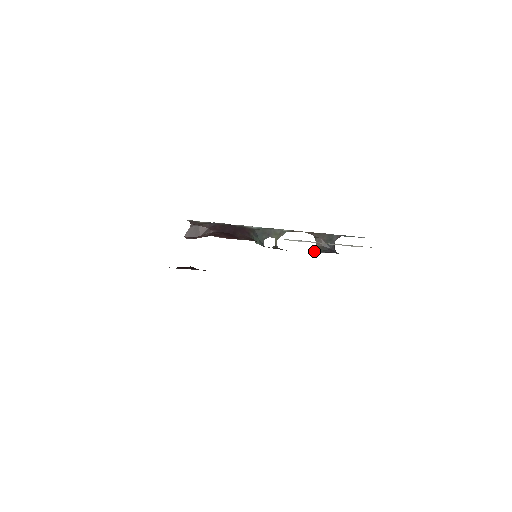
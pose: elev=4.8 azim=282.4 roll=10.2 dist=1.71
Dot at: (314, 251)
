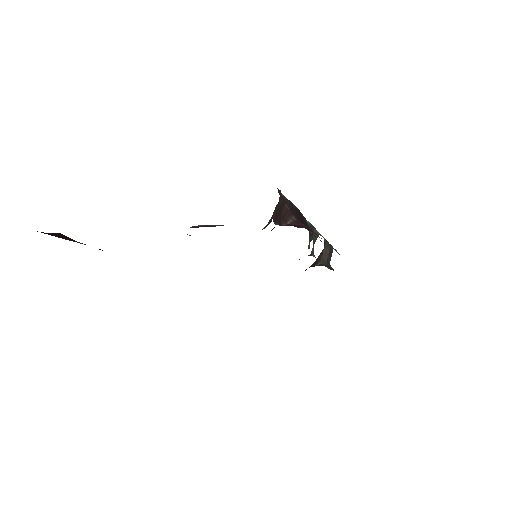
Dot at: (325, 265)
